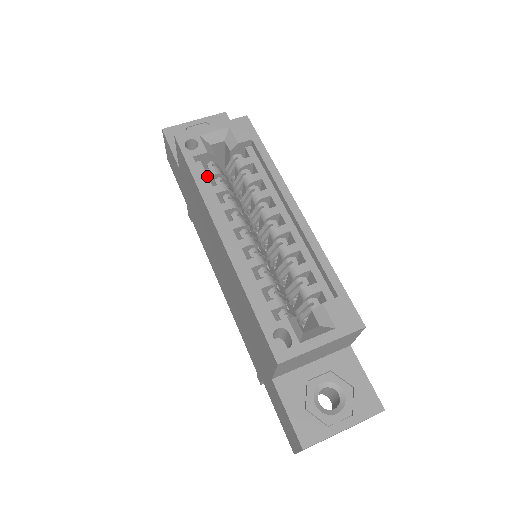
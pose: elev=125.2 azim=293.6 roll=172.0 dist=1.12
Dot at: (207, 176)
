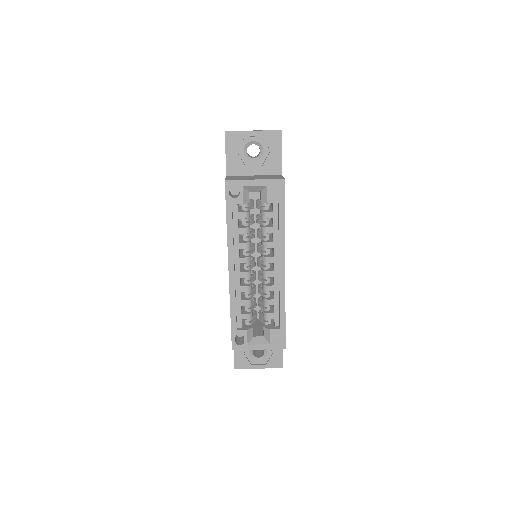
Dot at: (237, 218)
